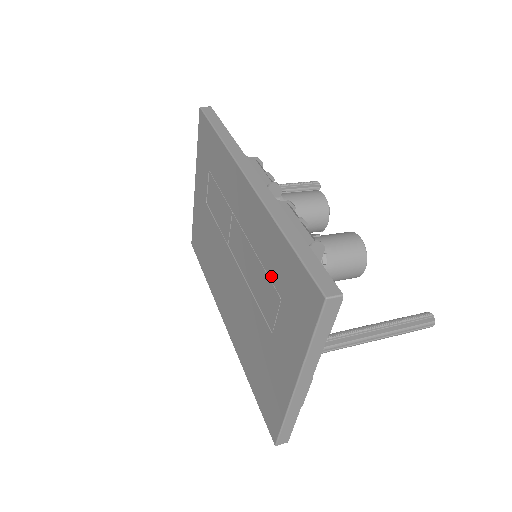
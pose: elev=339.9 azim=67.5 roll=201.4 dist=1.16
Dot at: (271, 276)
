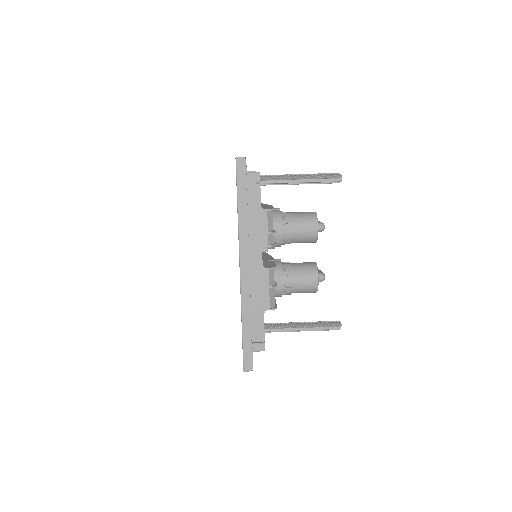
Dot at: occluded
